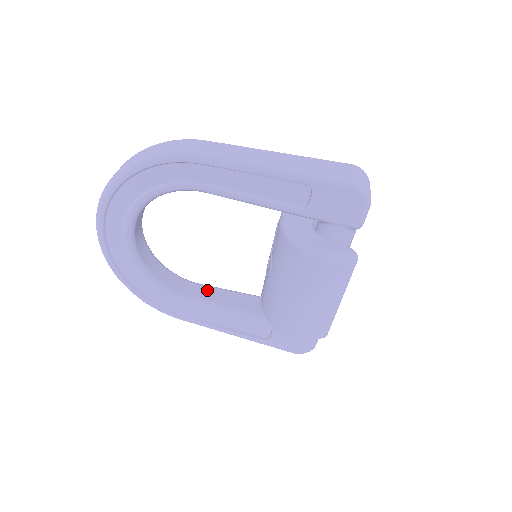
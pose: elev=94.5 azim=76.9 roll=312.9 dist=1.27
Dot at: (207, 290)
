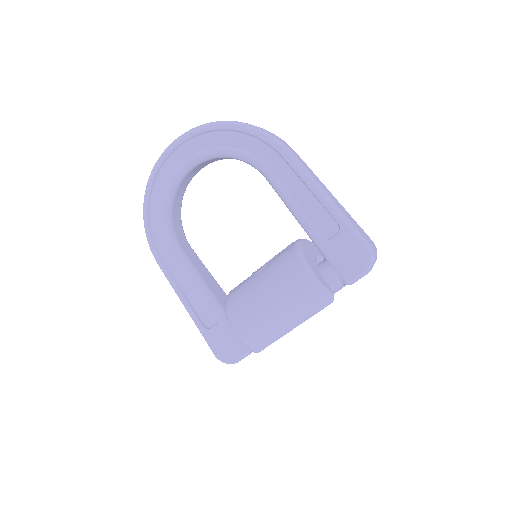
Dot at: (195, 257)
